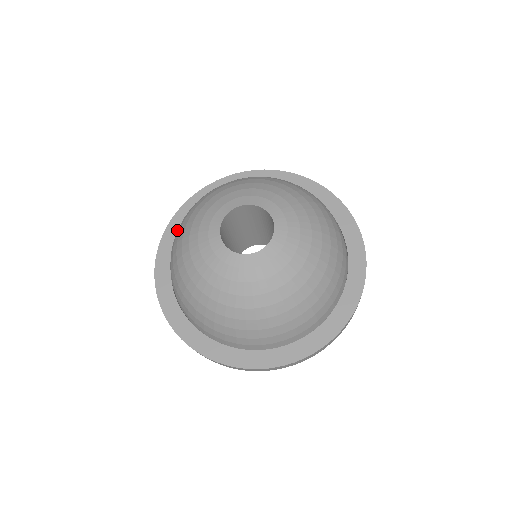
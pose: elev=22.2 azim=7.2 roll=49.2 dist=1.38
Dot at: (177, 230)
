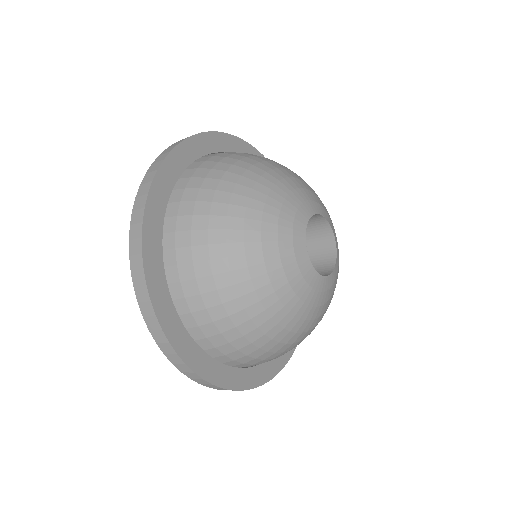
Dot at: (197, 152)
